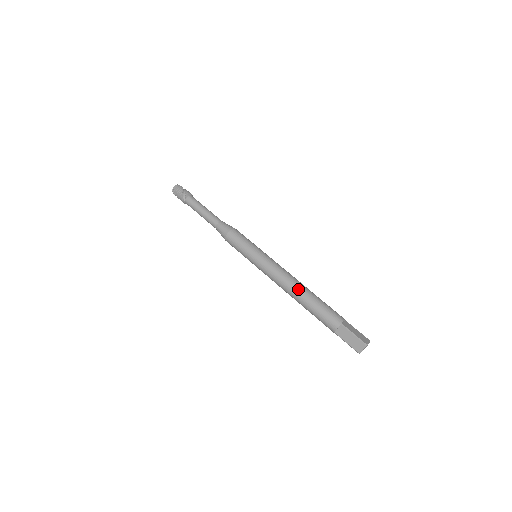
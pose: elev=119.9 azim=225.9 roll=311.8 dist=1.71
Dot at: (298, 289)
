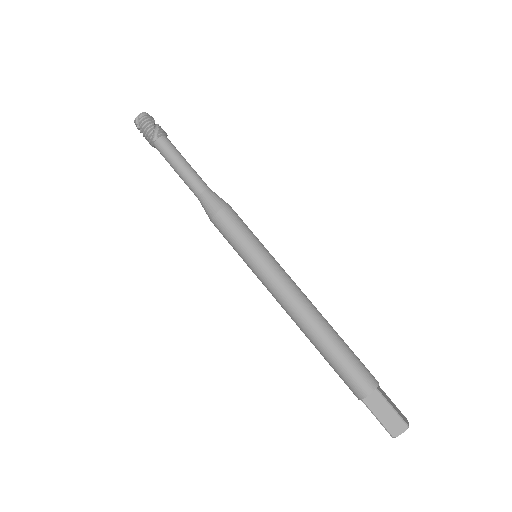
Dot at: (319, 322)
